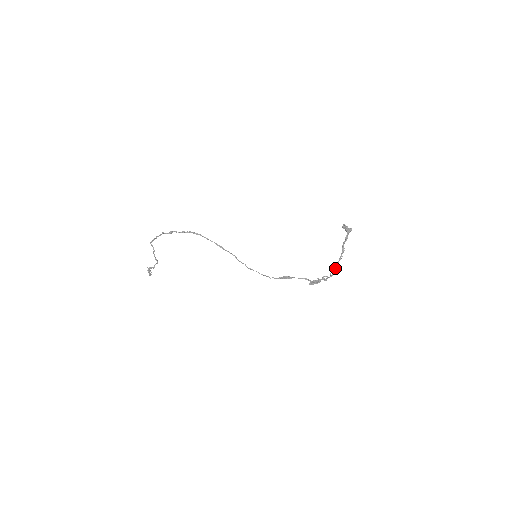
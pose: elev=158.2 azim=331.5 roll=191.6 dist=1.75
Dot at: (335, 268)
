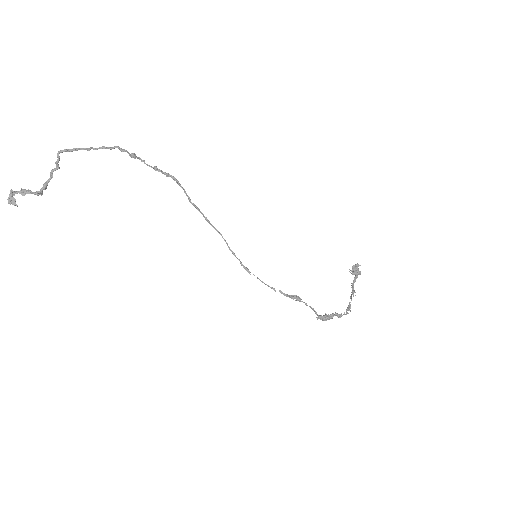
Dot at: (350, 306)
